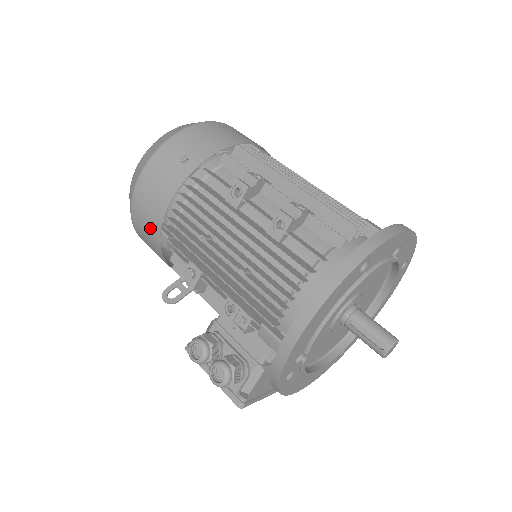
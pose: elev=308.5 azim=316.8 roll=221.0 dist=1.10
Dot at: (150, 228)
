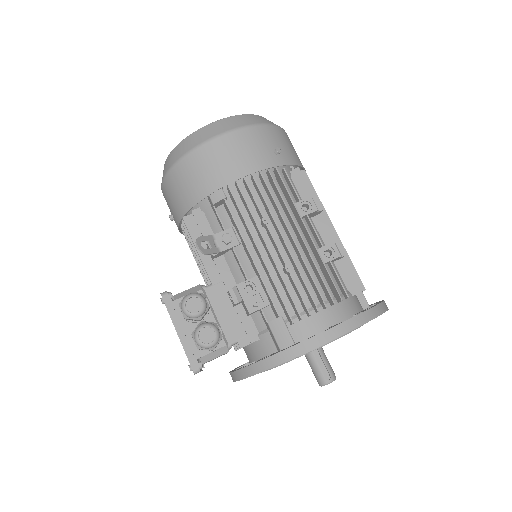
Dot at: (210, 177)
